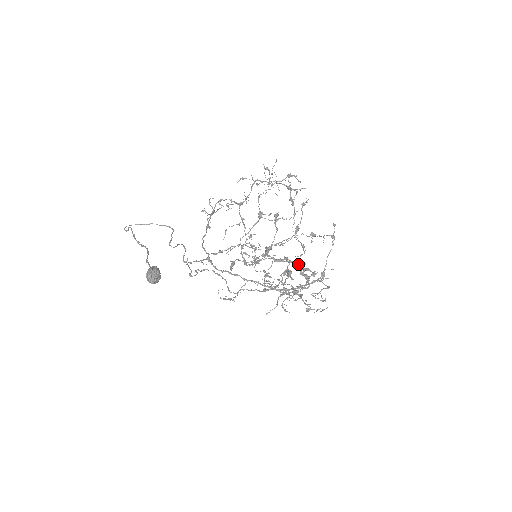
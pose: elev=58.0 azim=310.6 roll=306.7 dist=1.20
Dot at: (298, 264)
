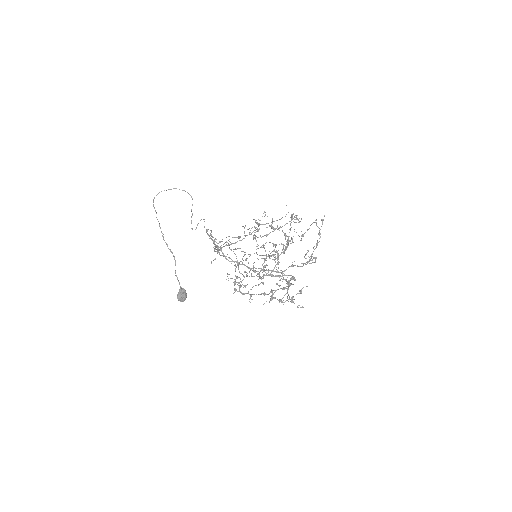
Dot at: (282, 288)
